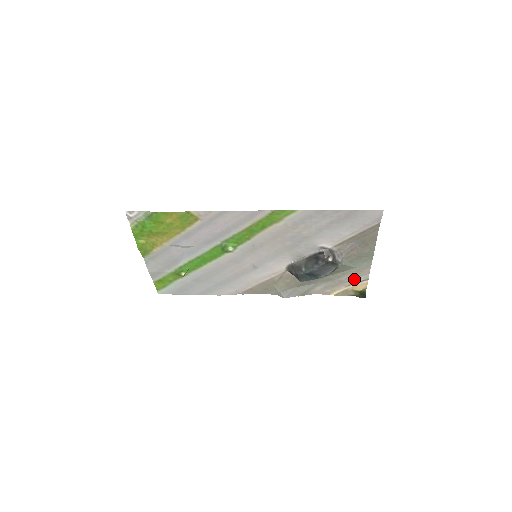
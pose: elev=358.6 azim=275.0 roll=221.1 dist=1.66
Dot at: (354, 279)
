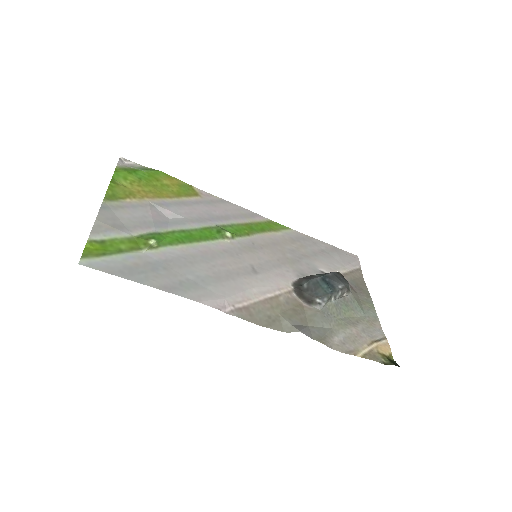
Dot at: (371, 335)
